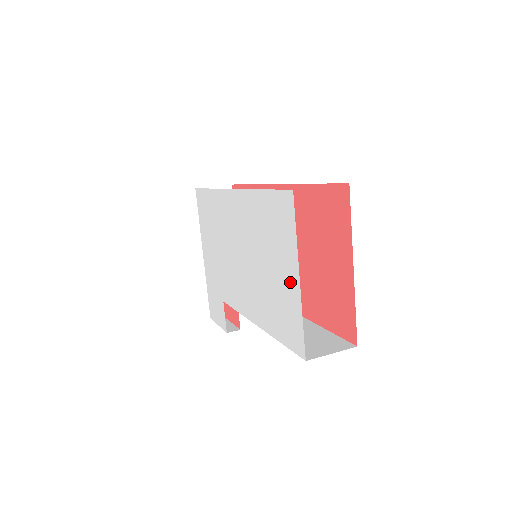
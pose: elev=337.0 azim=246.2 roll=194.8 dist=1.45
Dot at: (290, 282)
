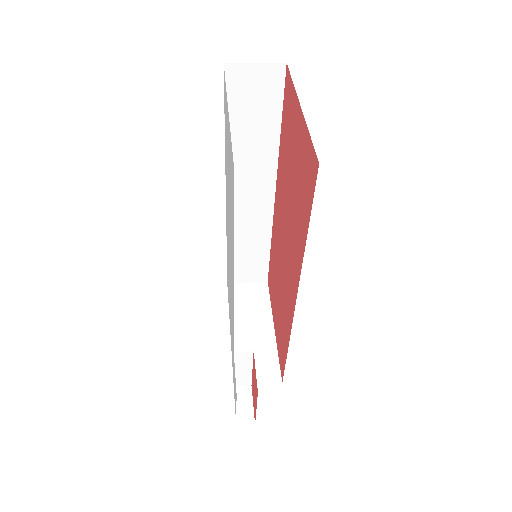
Dot at: (228, 133)
